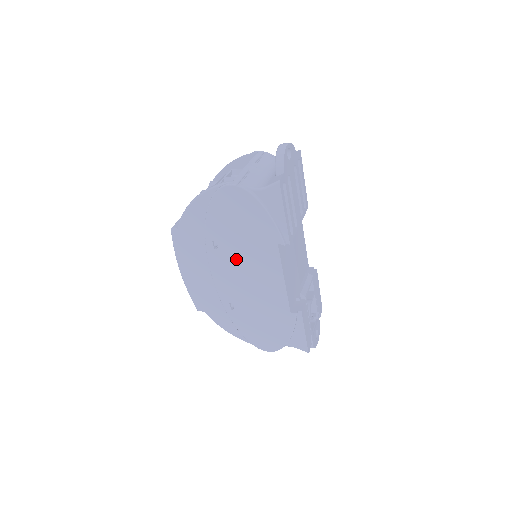
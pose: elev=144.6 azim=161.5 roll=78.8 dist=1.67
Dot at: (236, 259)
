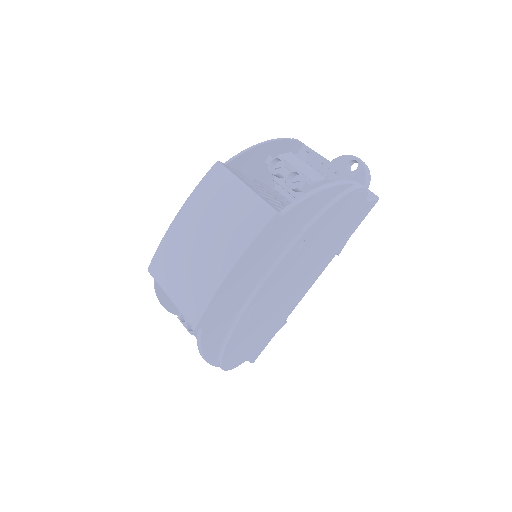
Dot at: (301, 263)
